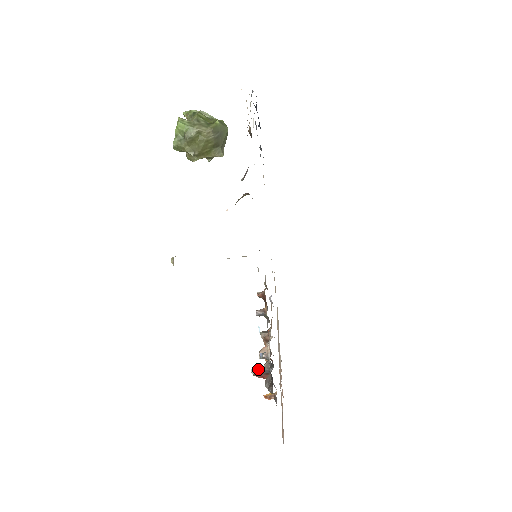
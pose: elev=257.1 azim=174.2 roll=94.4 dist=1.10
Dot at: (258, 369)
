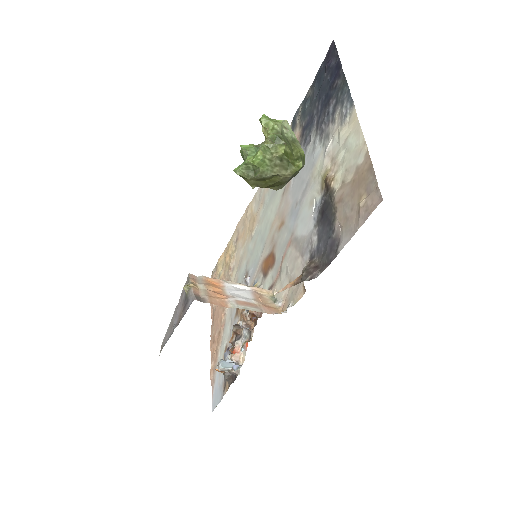
Dot at: (226, 369)
